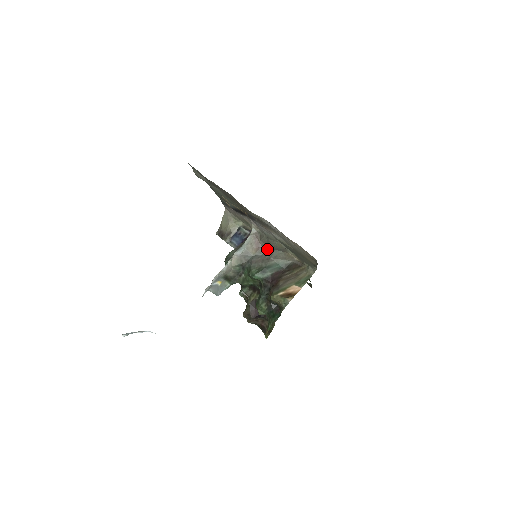
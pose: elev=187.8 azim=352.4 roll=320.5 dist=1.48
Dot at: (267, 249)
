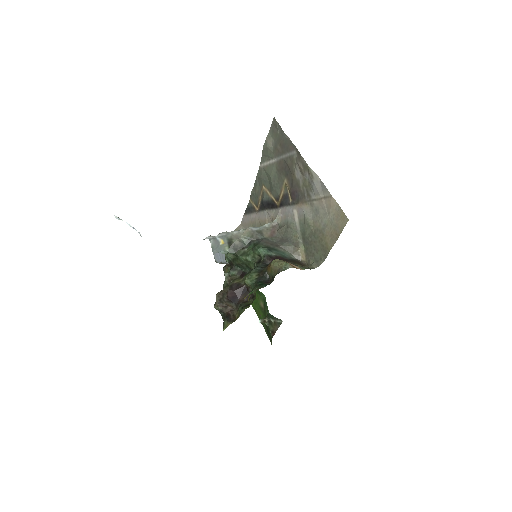
Dot at: (280, 239)
